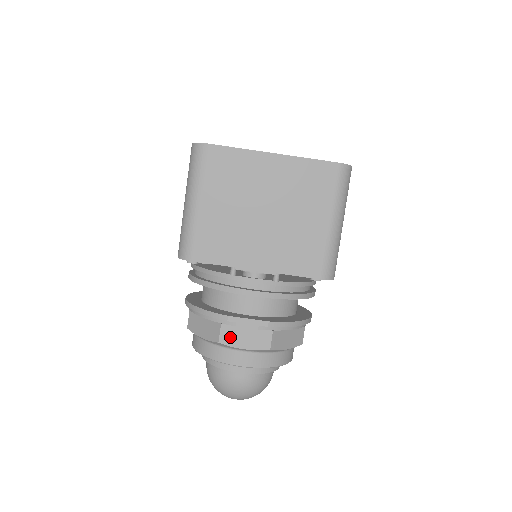
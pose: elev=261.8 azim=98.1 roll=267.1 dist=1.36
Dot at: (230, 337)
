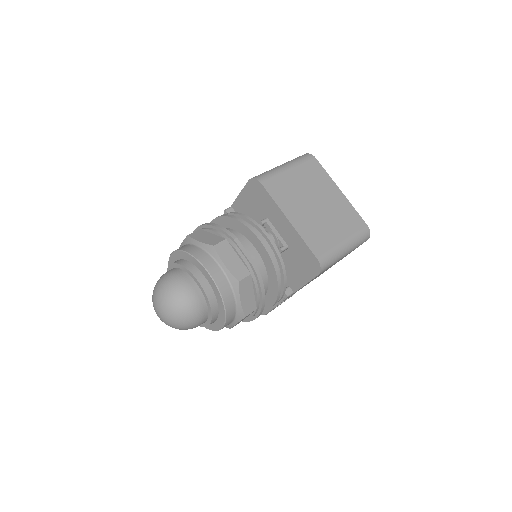
Dot at: (223, 250)
